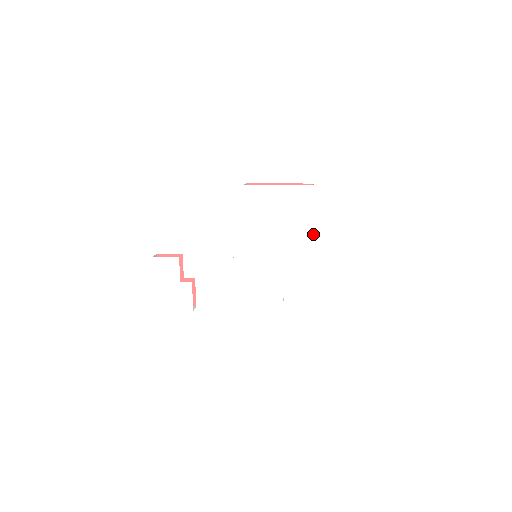
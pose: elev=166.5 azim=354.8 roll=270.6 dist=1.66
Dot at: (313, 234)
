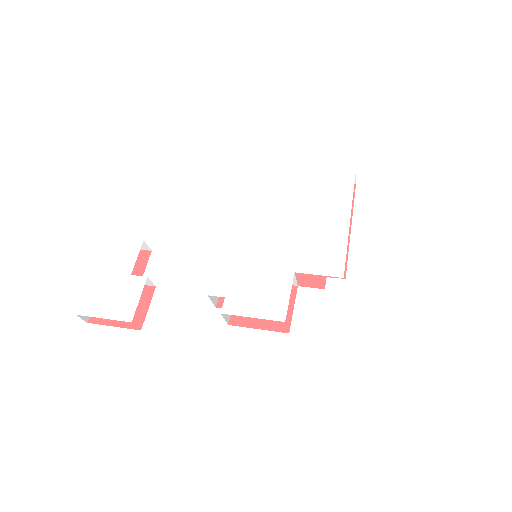
Dot at: (349, 225)
